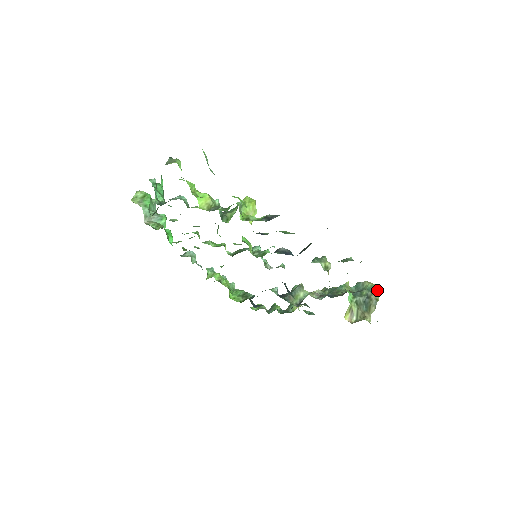
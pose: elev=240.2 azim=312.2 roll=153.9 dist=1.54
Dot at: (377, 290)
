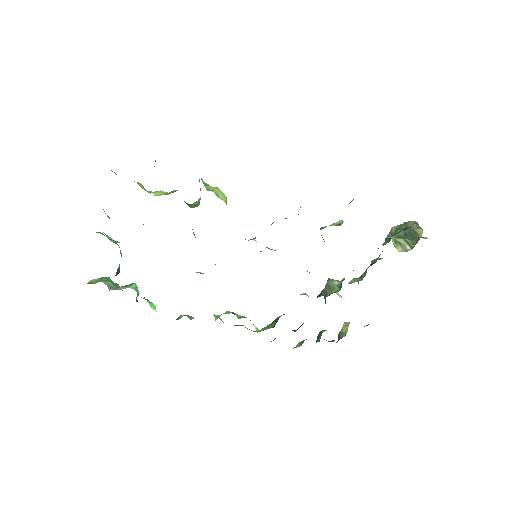
Dot at: occluded
